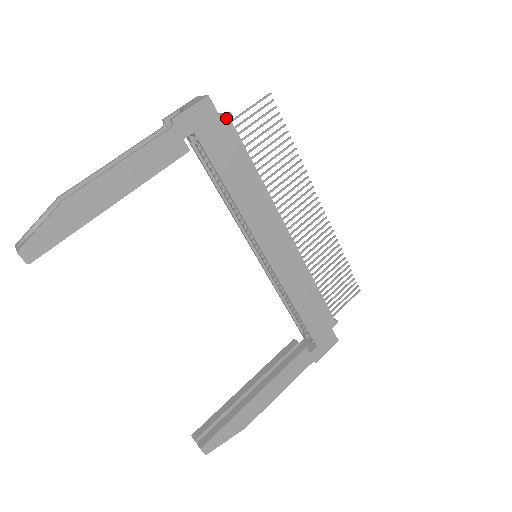
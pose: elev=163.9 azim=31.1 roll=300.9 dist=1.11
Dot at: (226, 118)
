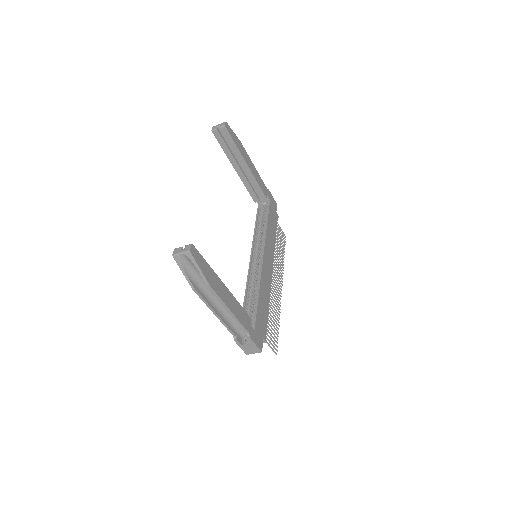
Dot at: (277, 215)
